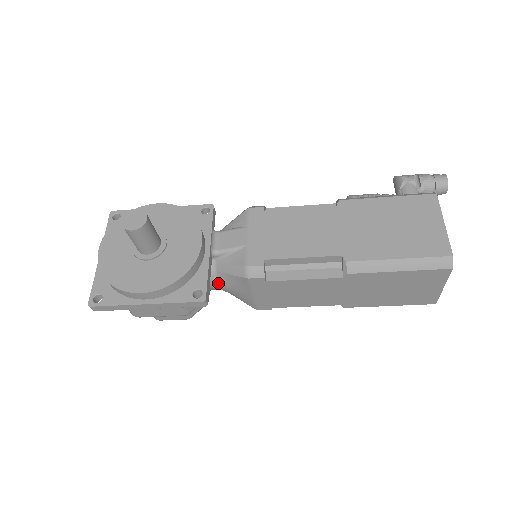
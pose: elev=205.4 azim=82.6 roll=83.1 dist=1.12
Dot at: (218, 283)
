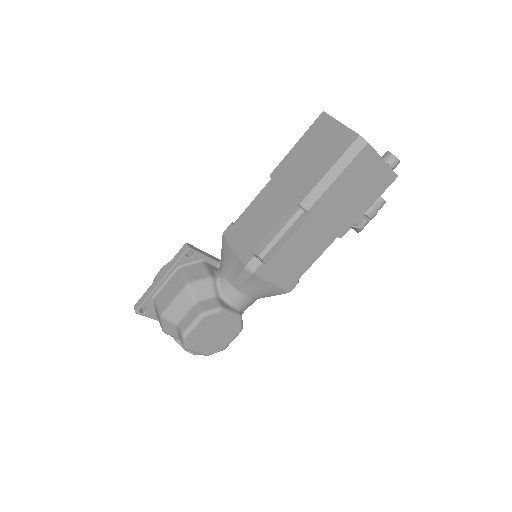
Dot at: (221, 271)
